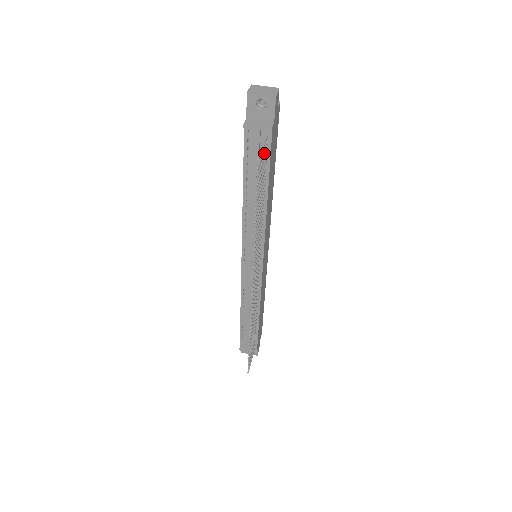
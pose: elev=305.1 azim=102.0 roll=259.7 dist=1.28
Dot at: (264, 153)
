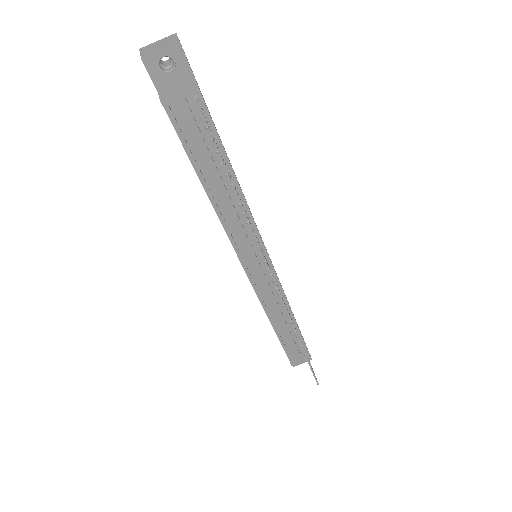
Dot at: (204, 125)
